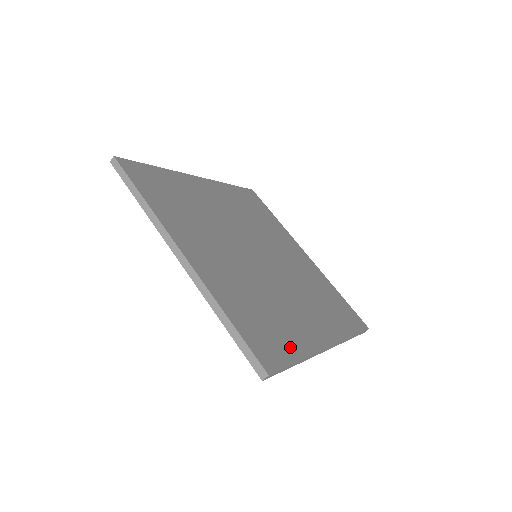
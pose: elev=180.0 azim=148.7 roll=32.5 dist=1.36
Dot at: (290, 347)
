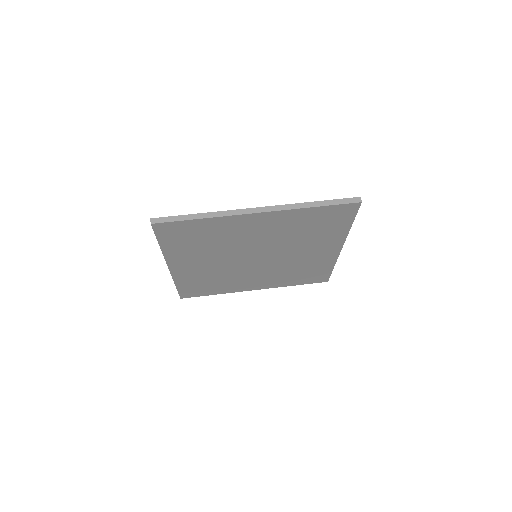
Dot at: occluded
